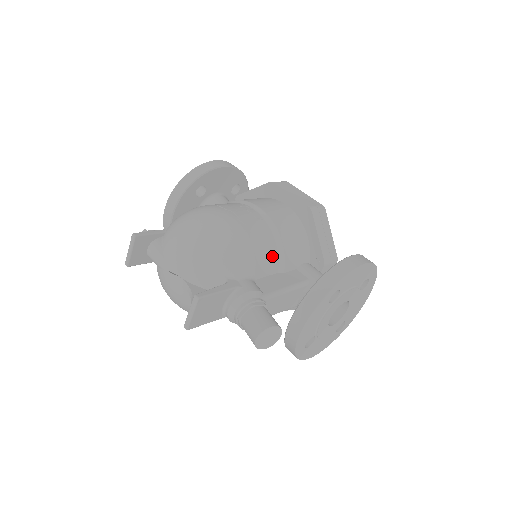
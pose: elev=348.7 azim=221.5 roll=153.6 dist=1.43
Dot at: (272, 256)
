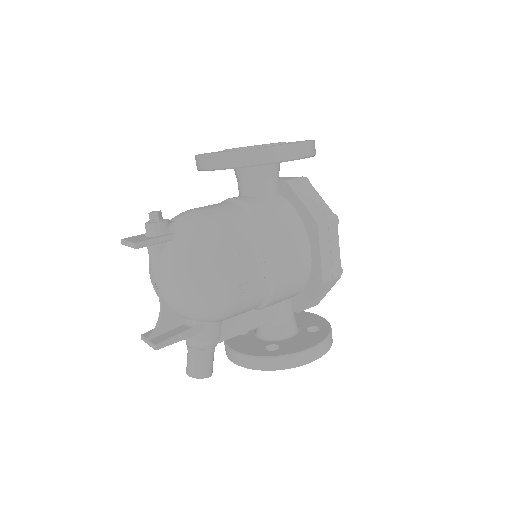
Dot at: (253, 308)
